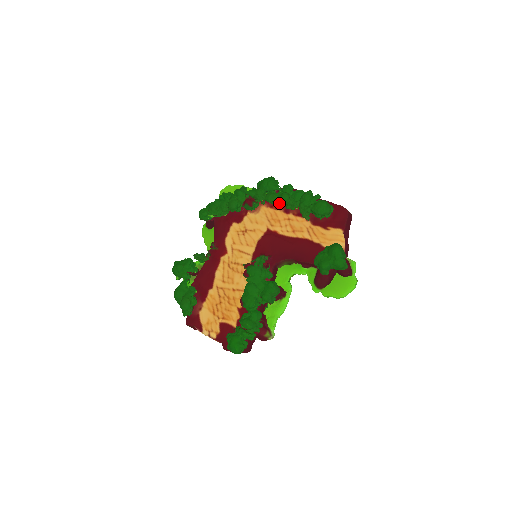
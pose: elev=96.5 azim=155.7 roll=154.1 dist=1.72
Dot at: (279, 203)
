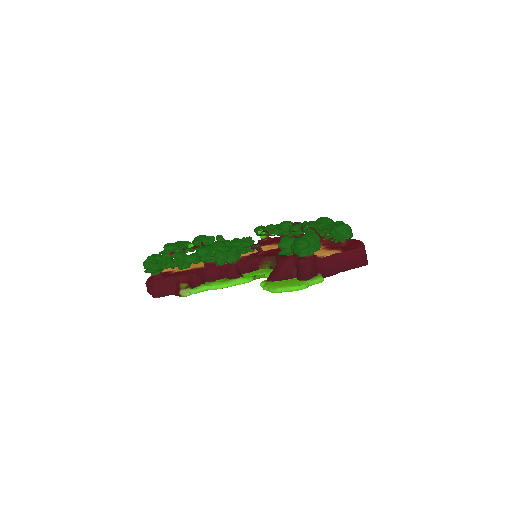
Dot at: (315, 226)
